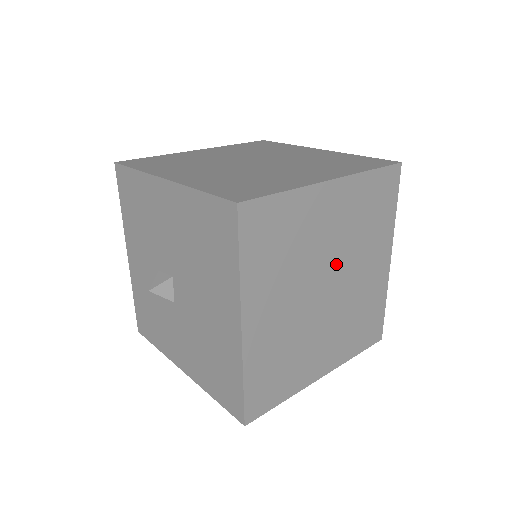
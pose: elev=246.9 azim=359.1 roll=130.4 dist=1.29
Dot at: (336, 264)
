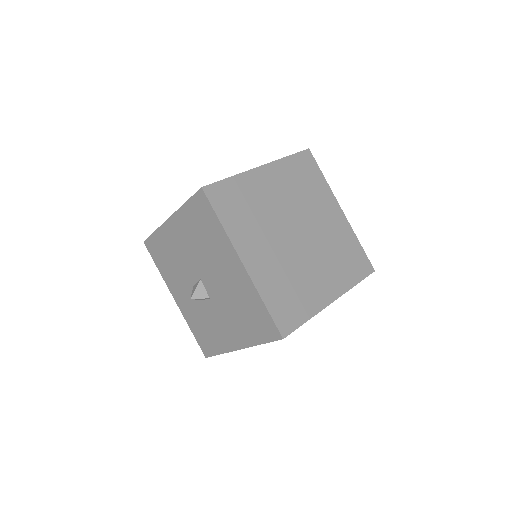
Dot at: (295, 217)
